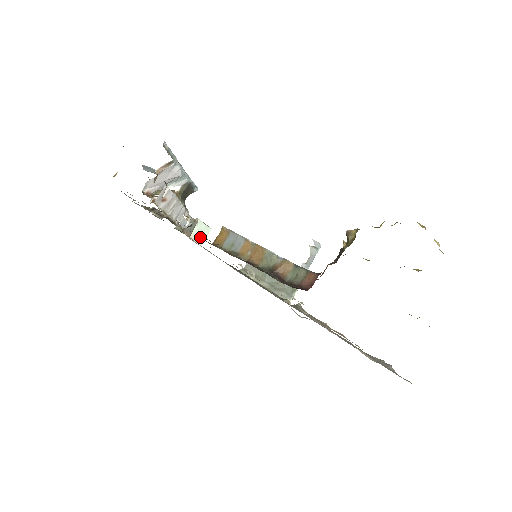
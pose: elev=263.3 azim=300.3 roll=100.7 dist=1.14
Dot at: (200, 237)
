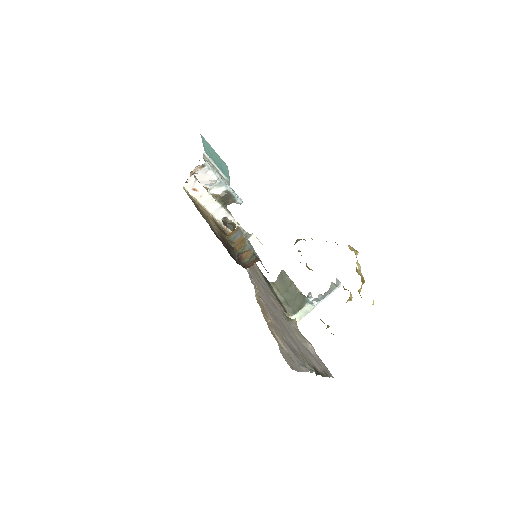
Dot at: occluded
